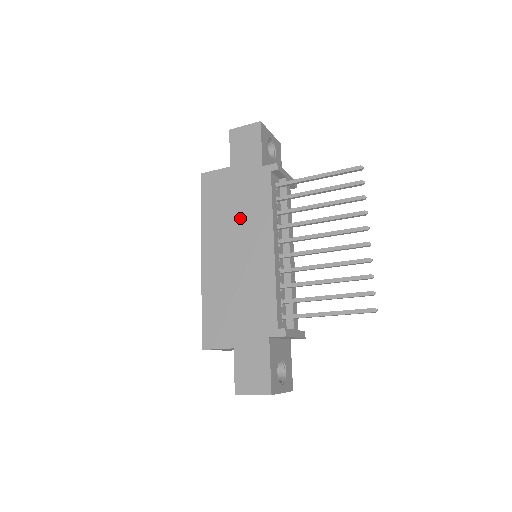
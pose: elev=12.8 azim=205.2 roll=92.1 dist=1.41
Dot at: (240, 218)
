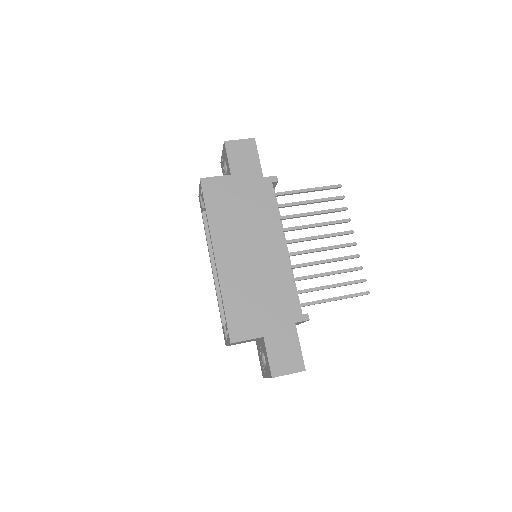
Dot at: (250, 221)
